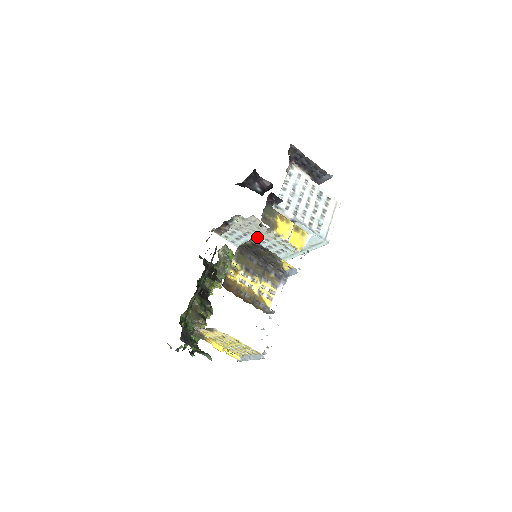
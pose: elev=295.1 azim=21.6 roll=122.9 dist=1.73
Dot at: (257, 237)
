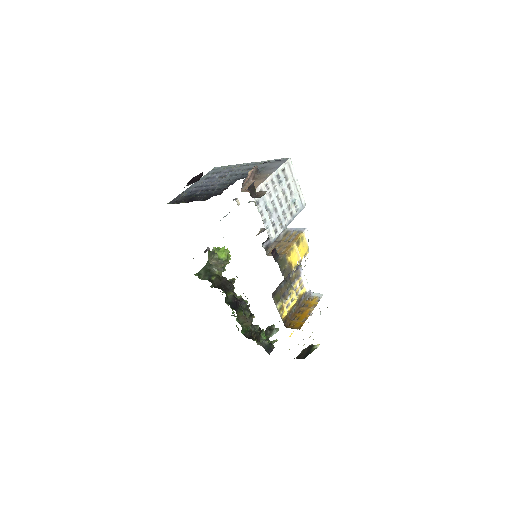
Dot at: occluded
